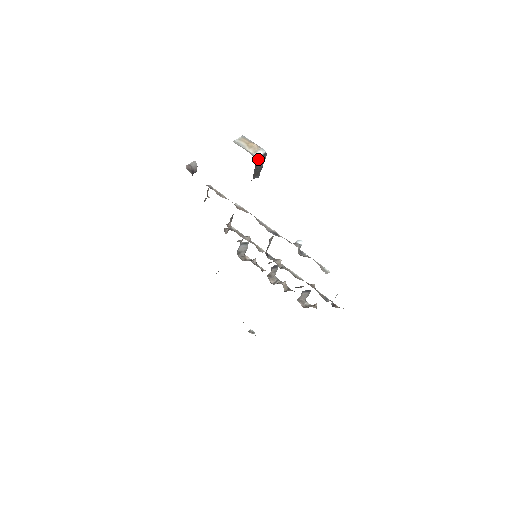
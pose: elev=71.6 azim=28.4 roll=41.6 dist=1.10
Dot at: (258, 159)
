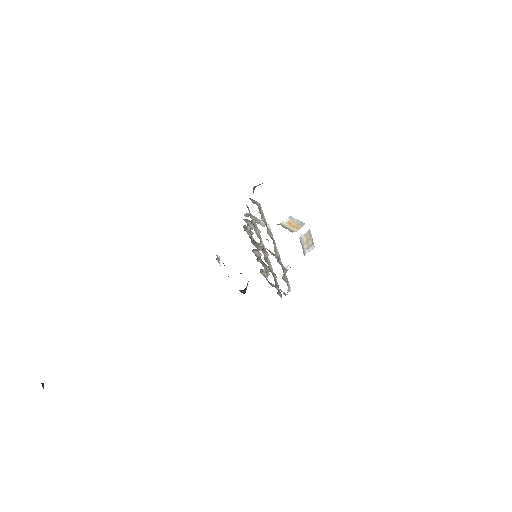
Dot at: (305, 254)
